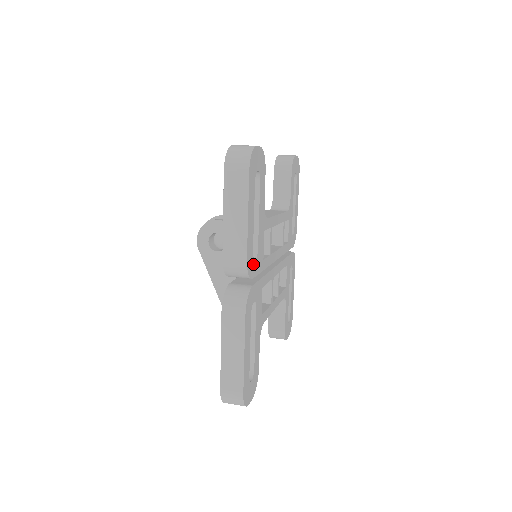
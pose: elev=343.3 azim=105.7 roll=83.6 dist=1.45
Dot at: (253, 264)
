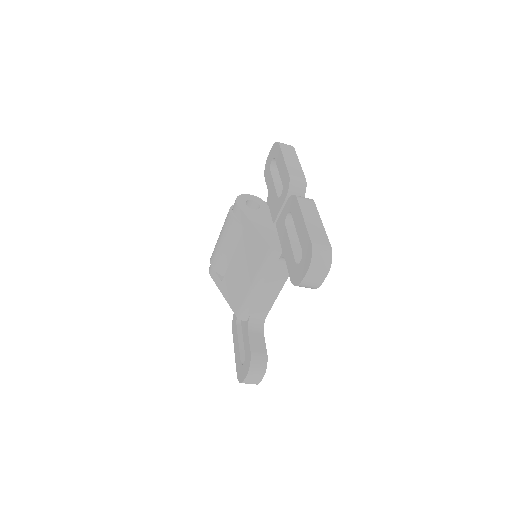
Dot at: occluded
